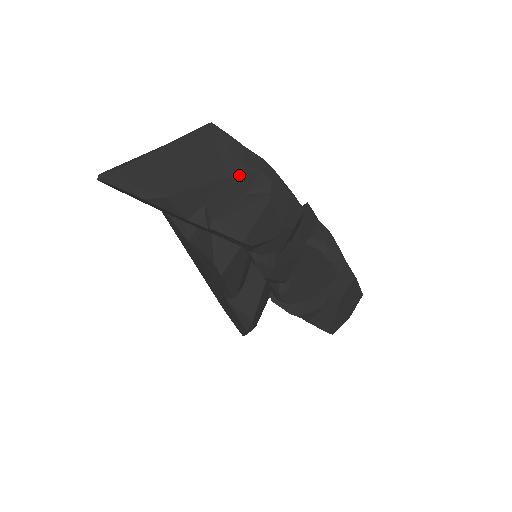
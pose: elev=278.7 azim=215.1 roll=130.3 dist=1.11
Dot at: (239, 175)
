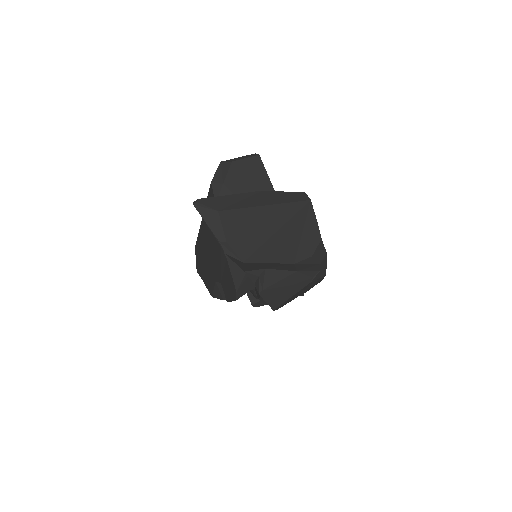
Dot at: (304, 263)
